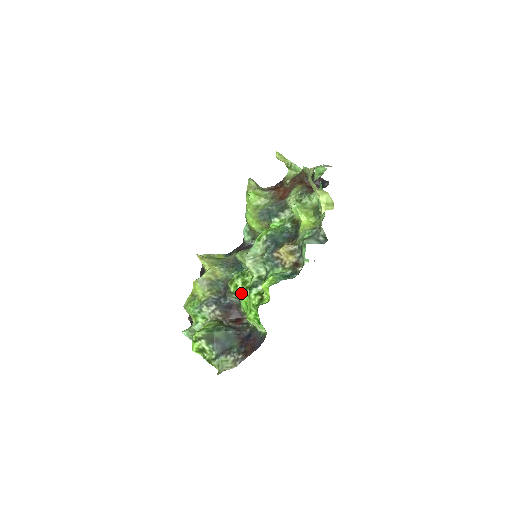
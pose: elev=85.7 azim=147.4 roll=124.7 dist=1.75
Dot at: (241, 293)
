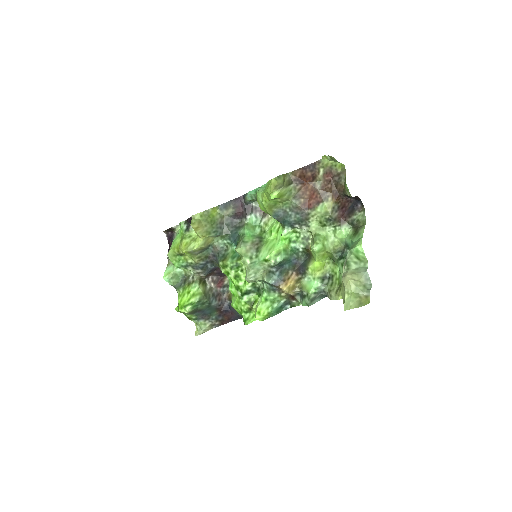
Dot at: (231, 280)
